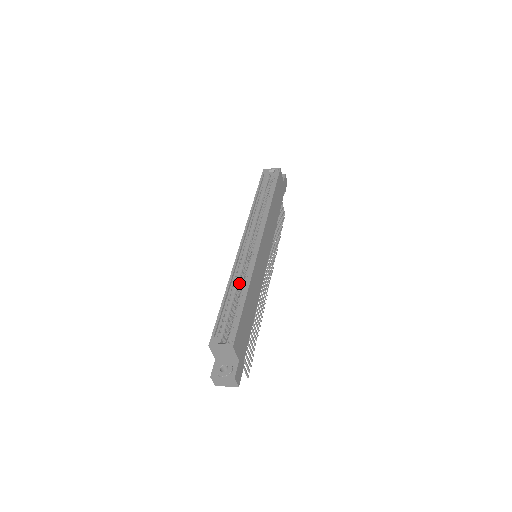
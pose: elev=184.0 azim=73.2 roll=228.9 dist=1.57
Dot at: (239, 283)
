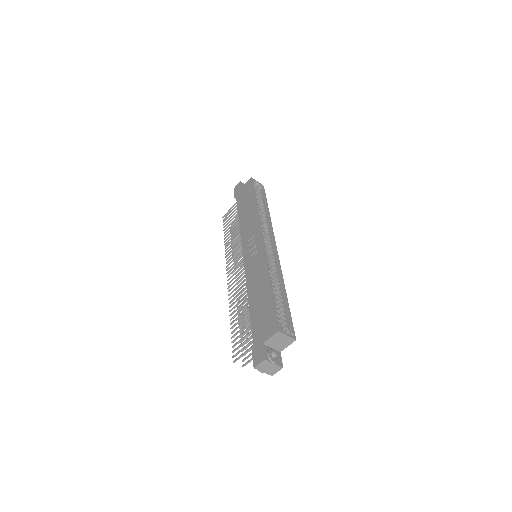
Dot at: (271, 279)
